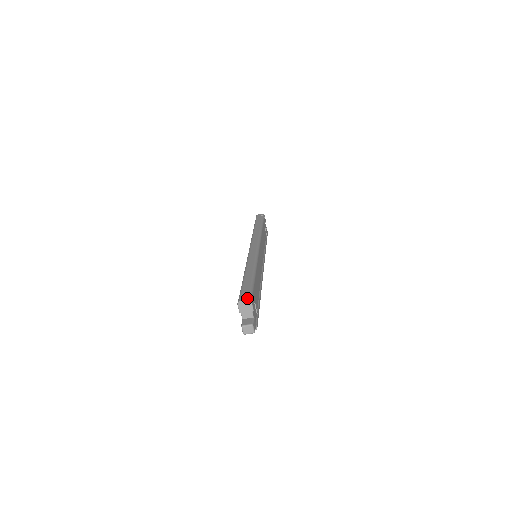
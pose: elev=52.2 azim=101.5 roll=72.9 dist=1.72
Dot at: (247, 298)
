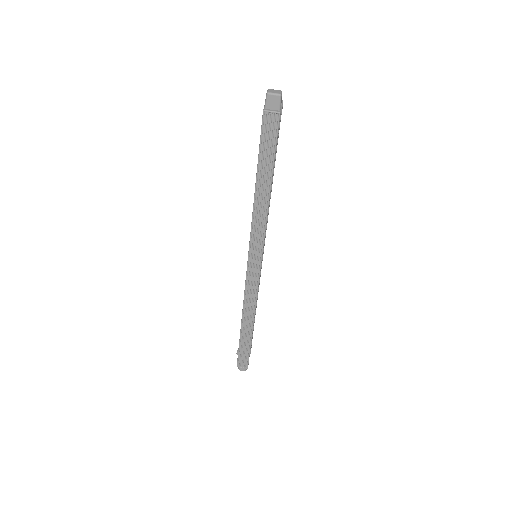
Dot at: occluded
